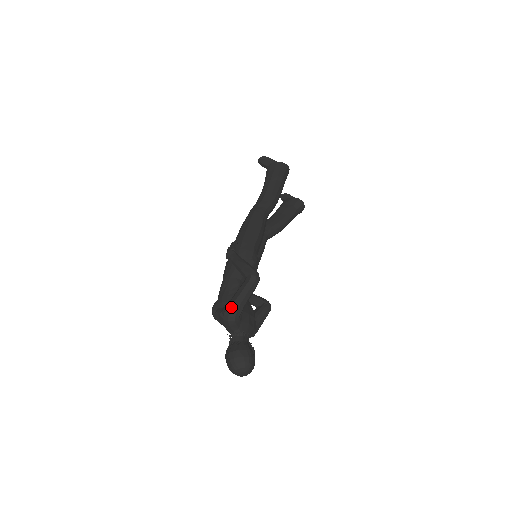
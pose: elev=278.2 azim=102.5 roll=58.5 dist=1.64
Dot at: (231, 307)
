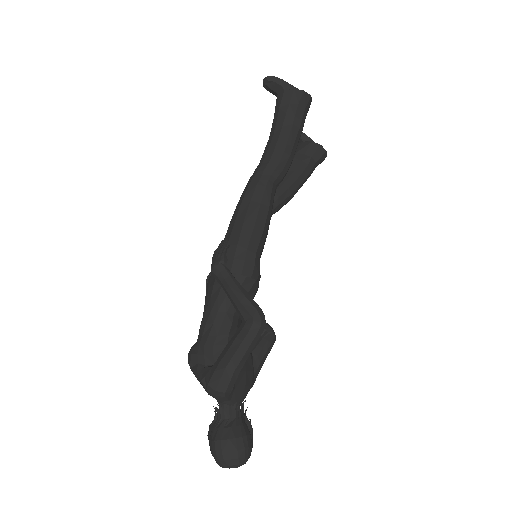
Dot at: (220, 377)
